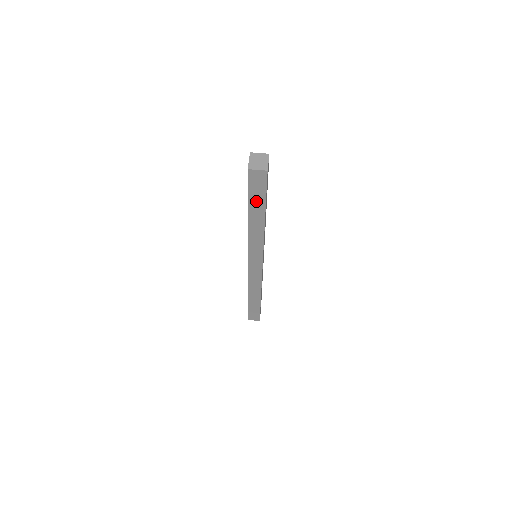
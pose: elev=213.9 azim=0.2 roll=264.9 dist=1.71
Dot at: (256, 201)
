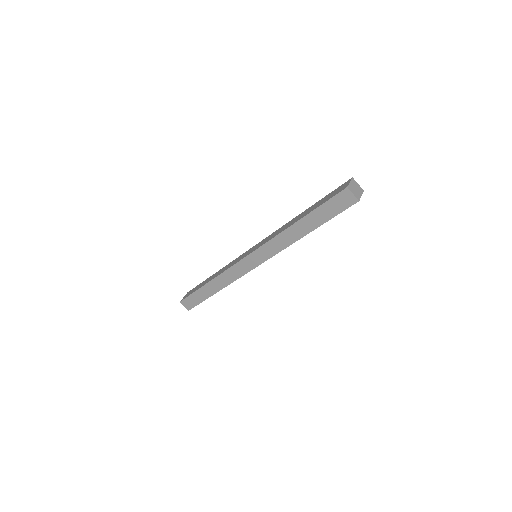
Dot at: (320, 215)
